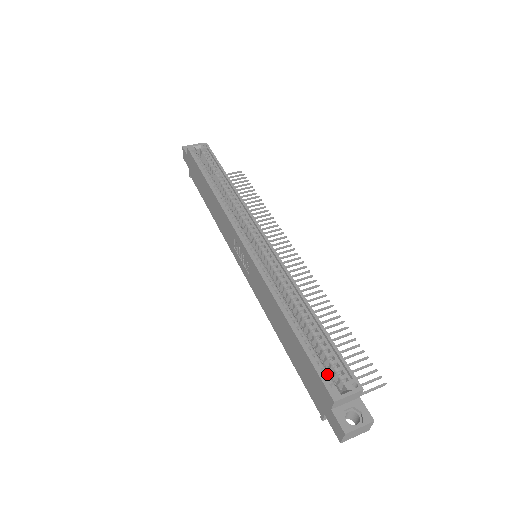
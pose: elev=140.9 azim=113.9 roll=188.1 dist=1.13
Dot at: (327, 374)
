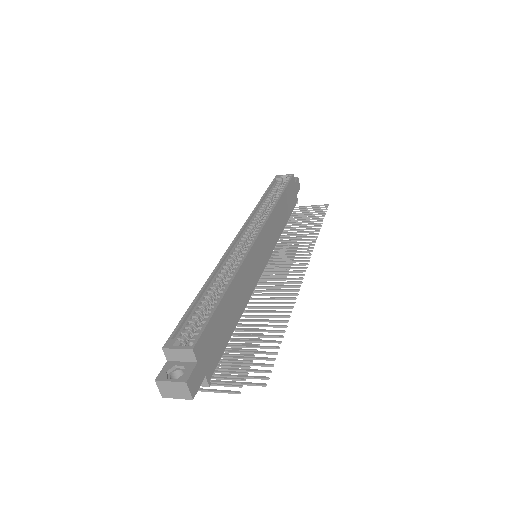
Dot at: (184, 331)
